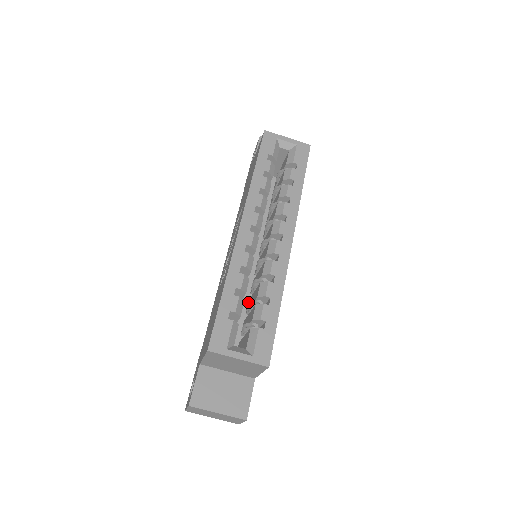
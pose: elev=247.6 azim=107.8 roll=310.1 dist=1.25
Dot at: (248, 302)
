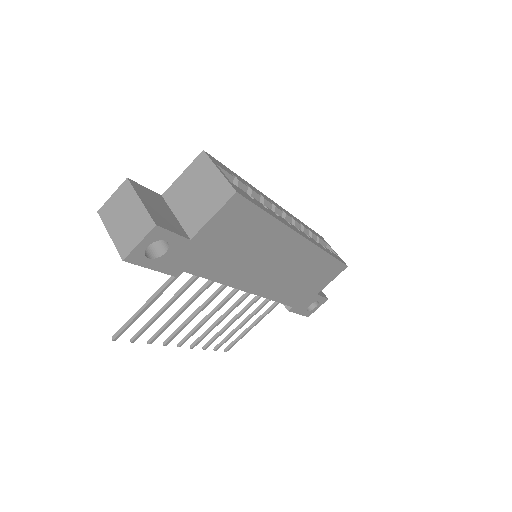
Dot at: occluded
